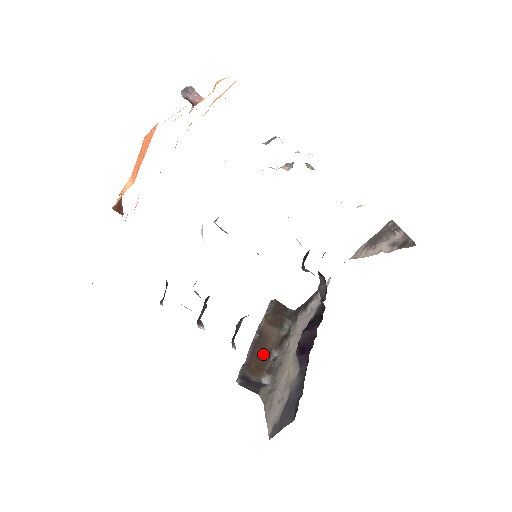
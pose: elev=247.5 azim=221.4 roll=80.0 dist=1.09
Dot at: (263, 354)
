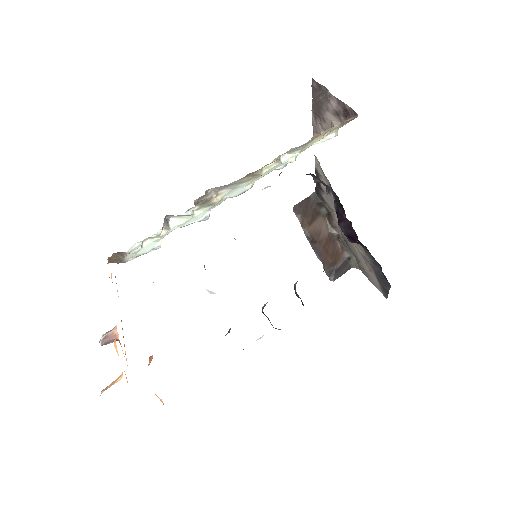
Dot at: (327, 245)
